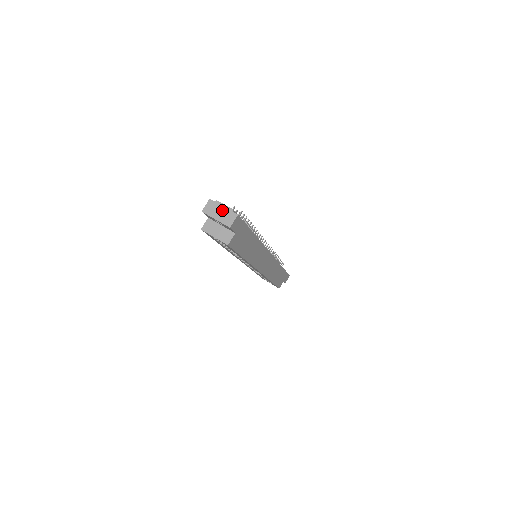
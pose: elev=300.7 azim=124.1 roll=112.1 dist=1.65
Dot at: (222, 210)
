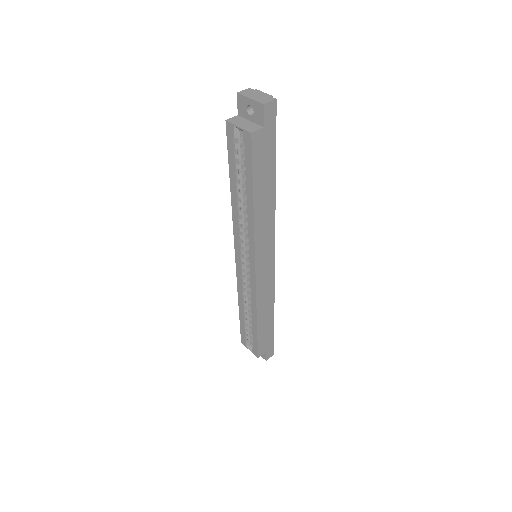
Dot at: (260, 94)
